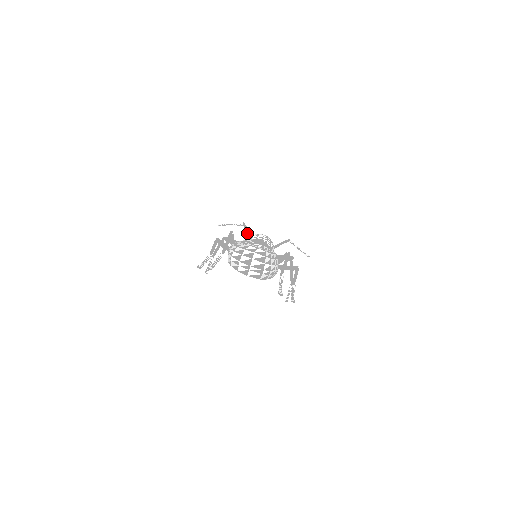
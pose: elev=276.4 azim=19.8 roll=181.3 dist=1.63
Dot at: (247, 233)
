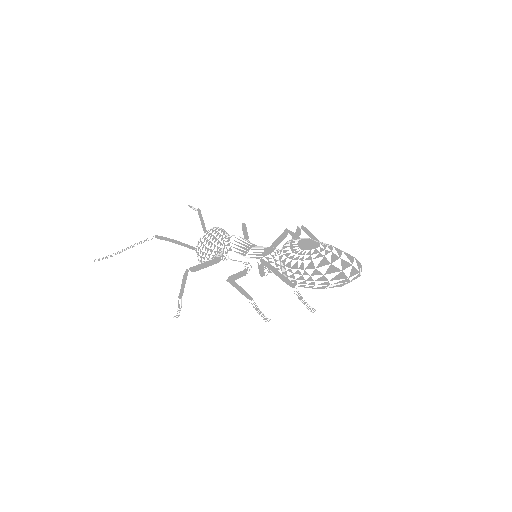
Dot at: (175, 242)
